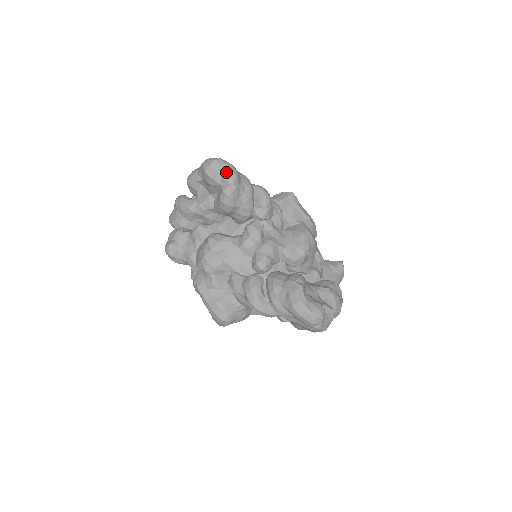
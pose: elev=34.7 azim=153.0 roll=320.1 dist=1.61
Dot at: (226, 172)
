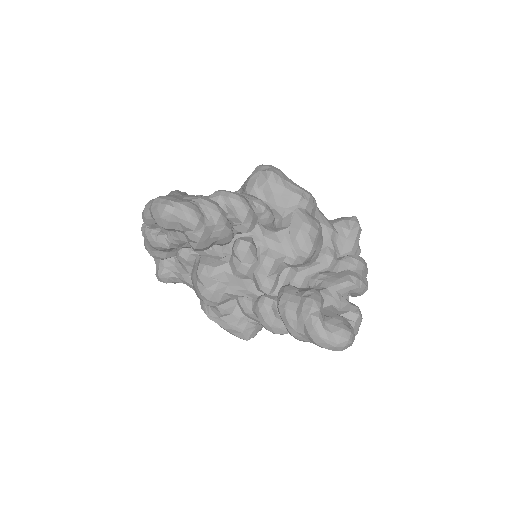
Dot at: (183, 219)
